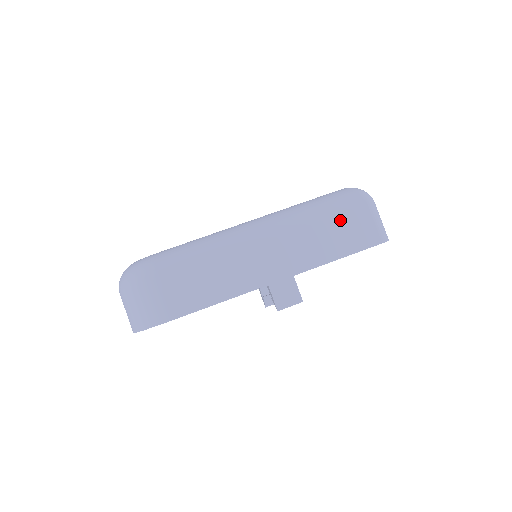
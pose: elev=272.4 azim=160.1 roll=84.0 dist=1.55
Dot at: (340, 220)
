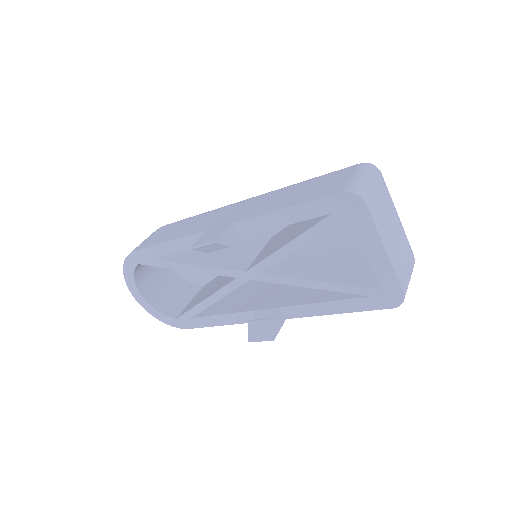
Dot at: (317, 181)
